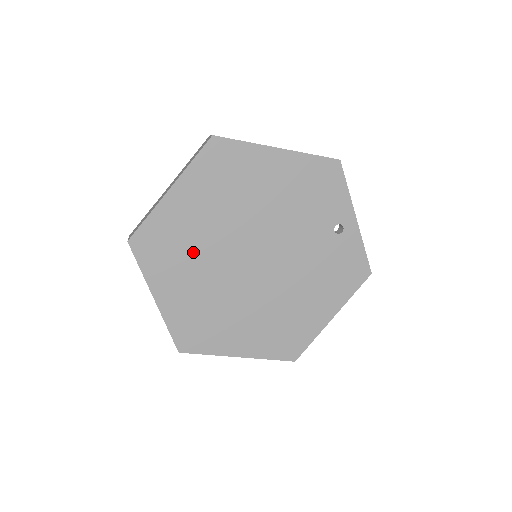
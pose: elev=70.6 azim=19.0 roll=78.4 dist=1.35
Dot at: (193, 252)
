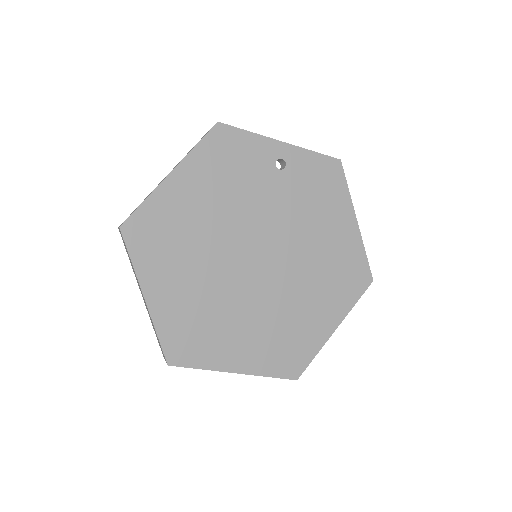
Dot at: (215, 312)
